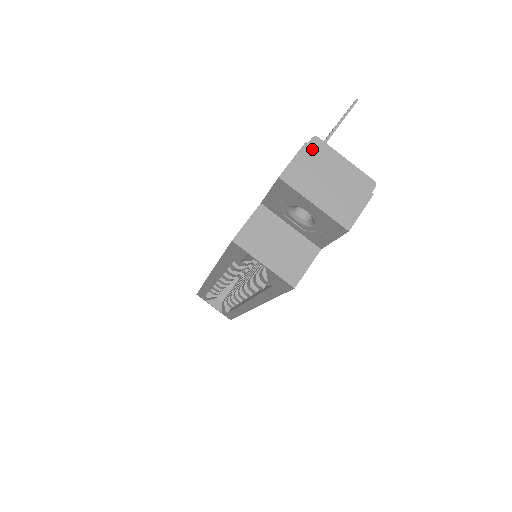
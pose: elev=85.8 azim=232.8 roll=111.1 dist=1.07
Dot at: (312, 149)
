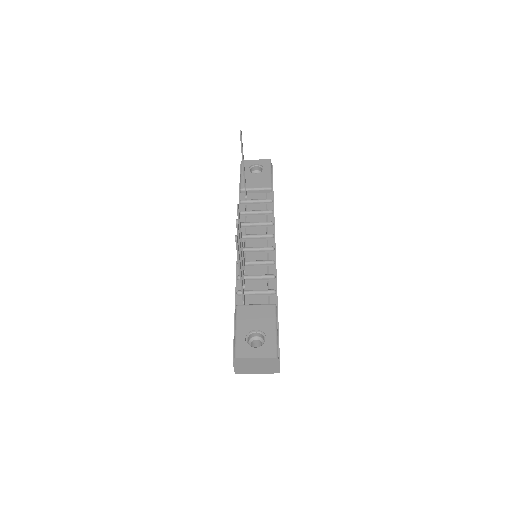
Dot at: (238, 362)
